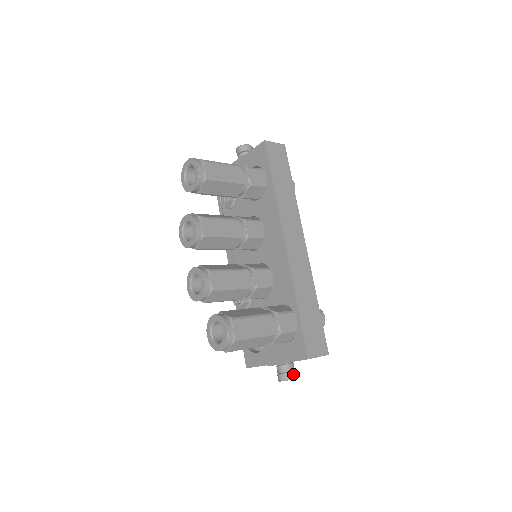
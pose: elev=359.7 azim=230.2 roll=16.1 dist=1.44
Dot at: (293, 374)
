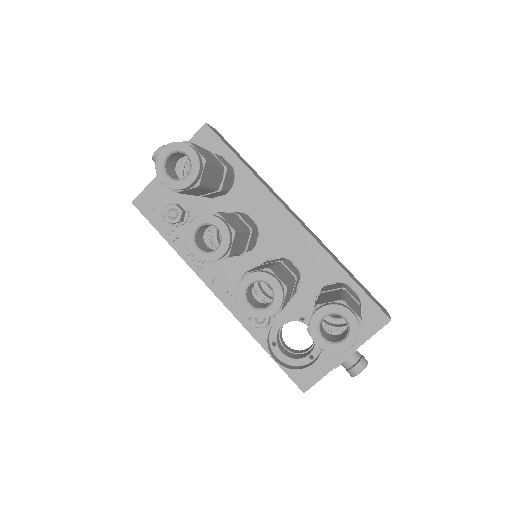
Dot at: (364, 358)
